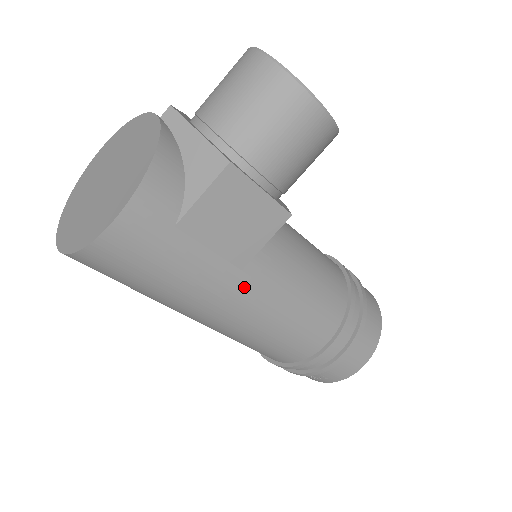
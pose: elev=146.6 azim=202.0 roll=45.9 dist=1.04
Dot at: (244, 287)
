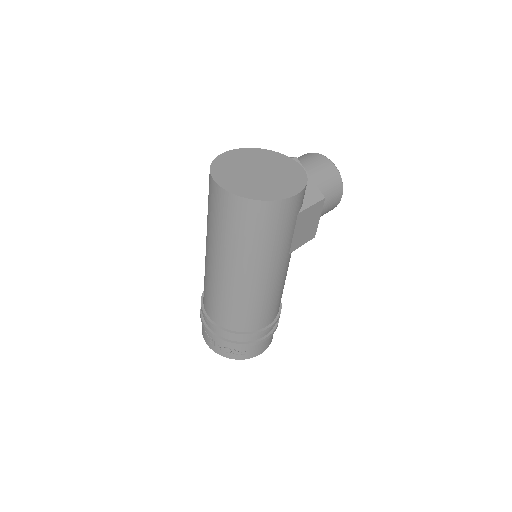
Dot at: (284, 264)
